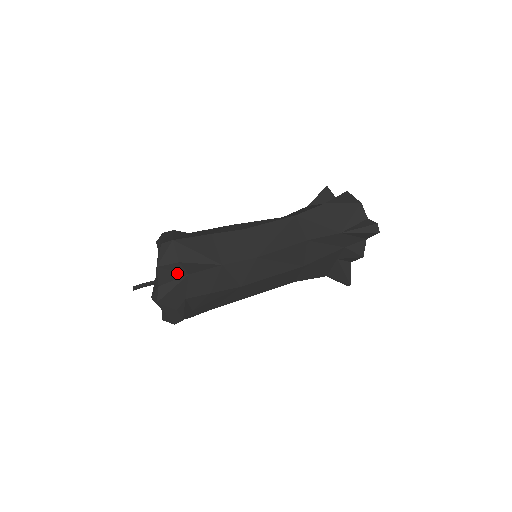
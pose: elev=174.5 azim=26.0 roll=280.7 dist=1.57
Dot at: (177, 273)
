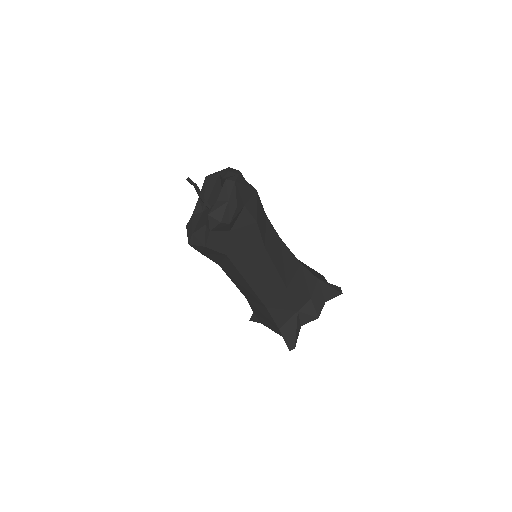
Dot at: occluded
